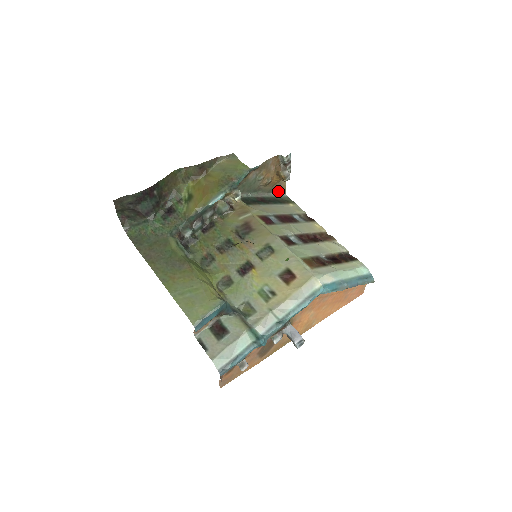
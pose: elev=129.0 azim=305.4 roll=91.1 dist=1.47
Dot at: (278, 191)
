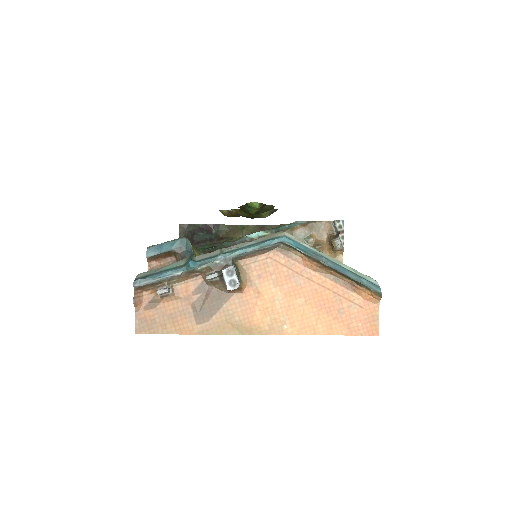
Dot at: occluded
